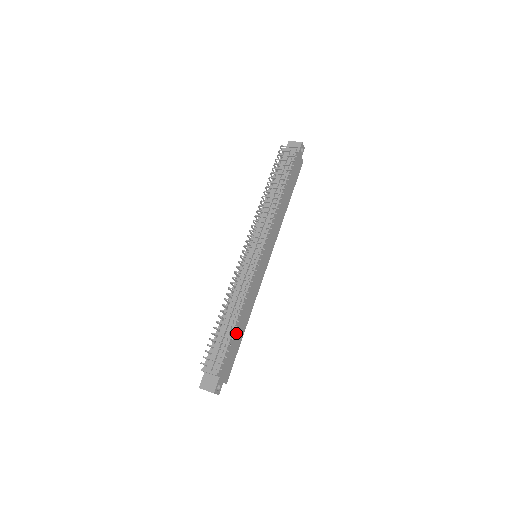
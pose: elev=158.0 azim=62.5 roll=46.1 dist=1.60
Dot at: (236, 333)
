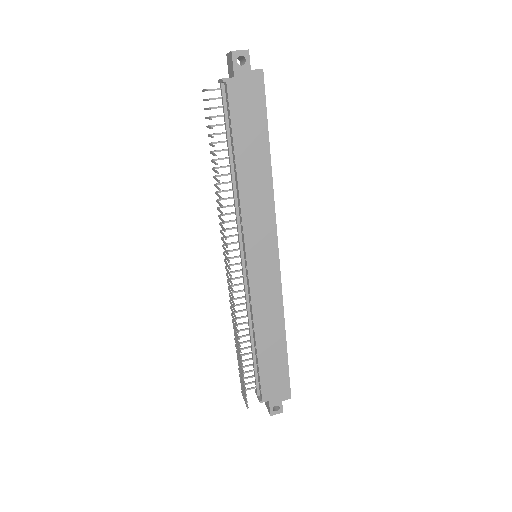
Dot at: (267, 355)
